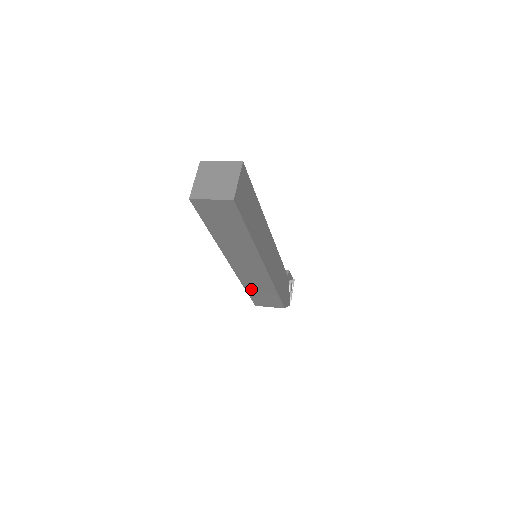
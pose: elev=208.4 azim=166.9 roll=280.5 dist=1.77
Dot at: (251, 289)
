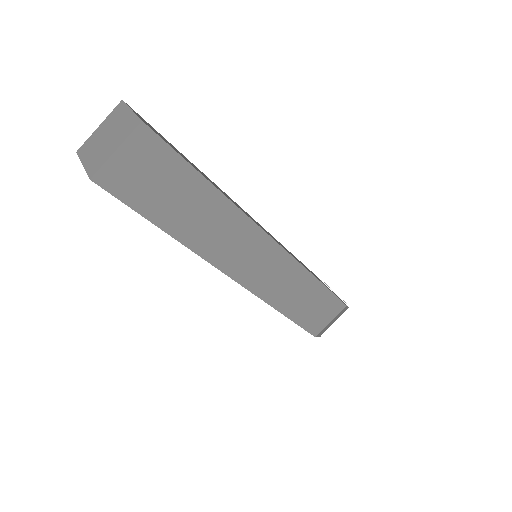
Dot at: (289, 307)
